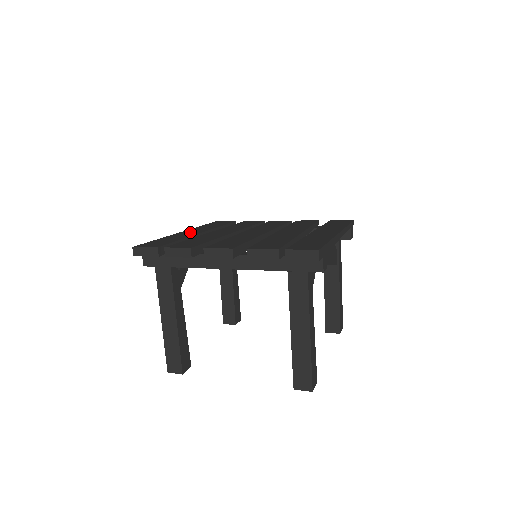
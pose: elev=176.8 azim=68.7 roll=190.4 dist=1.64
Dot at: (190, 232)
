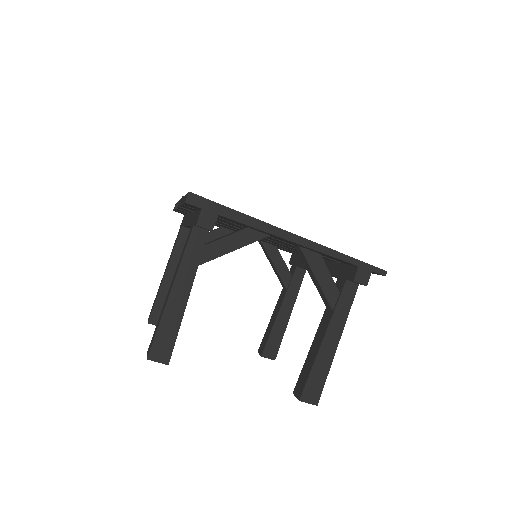
Dot at: occluded
